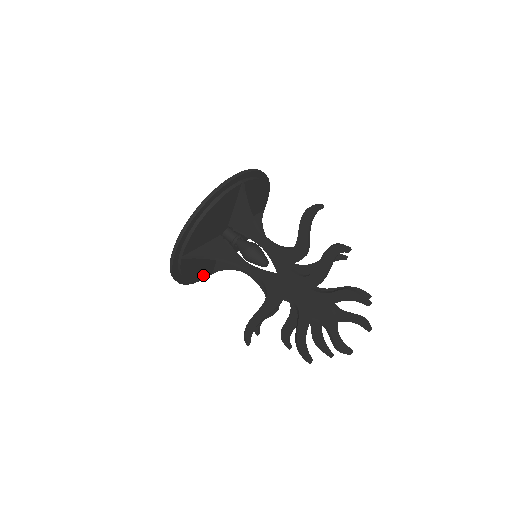
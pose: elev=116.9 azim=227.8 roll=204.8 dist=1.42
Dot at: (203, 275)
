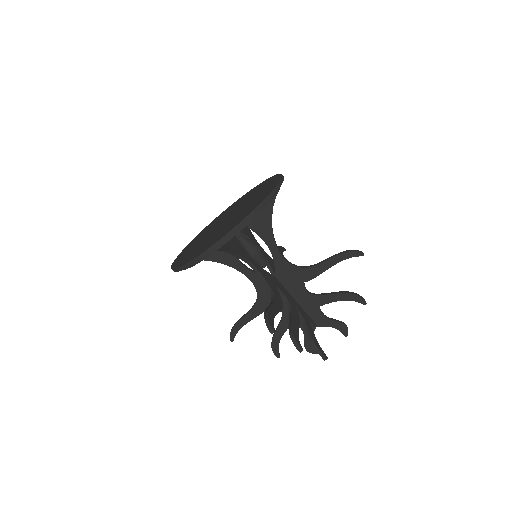
Dot at: occluded
